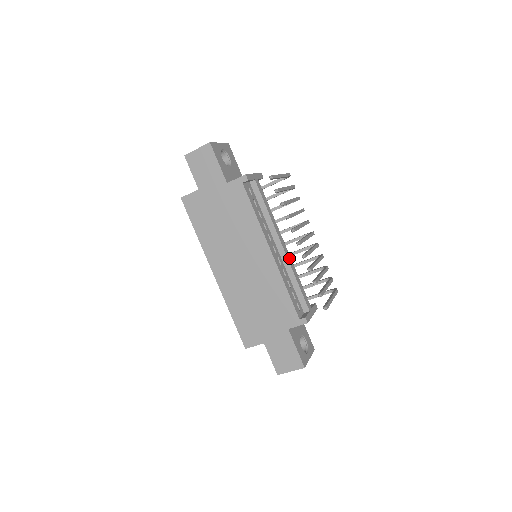
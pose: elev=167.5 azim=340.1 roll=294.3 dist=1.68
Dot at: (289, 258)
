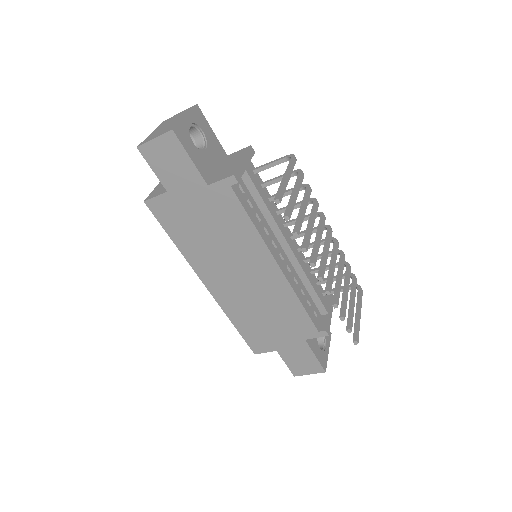
Dot at: (300, 259)
